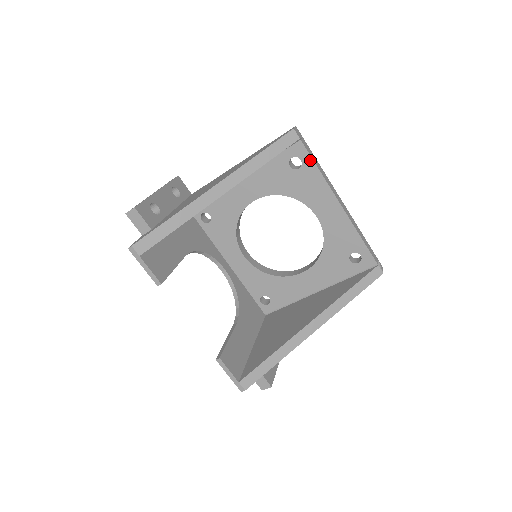
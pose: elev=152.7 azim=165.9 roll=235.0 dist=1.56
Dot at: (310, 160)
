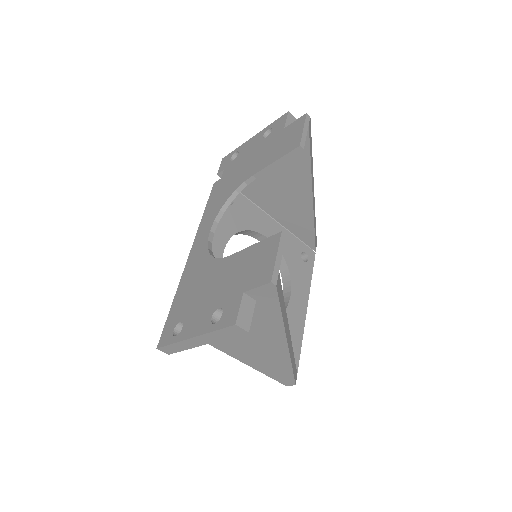
Dot at: (312, 266)
